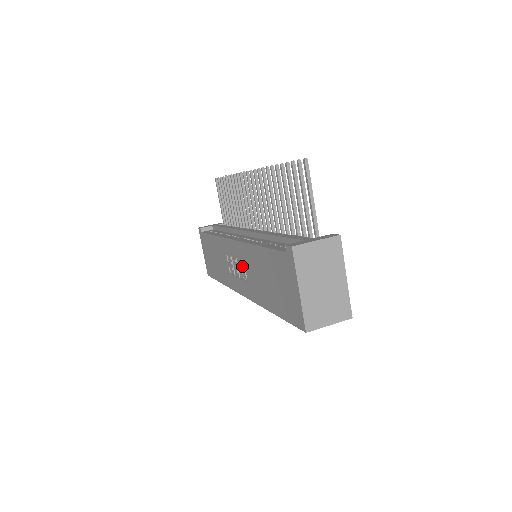
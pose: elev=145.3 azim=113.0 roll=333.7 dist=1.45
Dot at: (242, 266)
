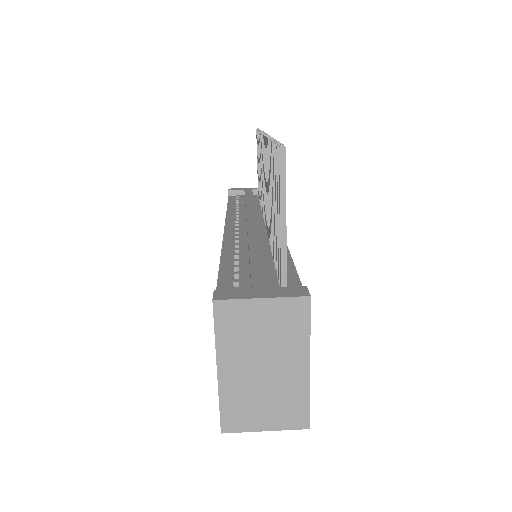
Dot at: occluded
